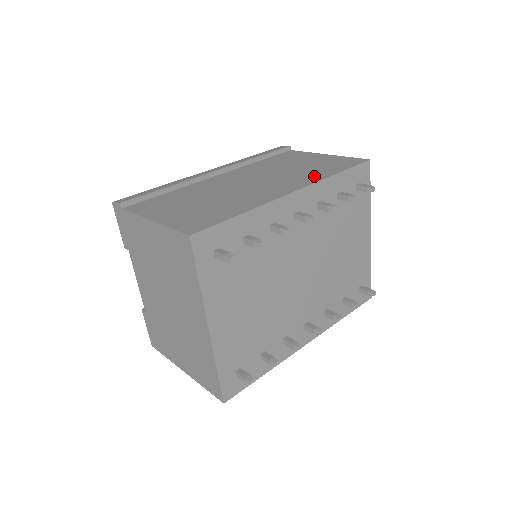
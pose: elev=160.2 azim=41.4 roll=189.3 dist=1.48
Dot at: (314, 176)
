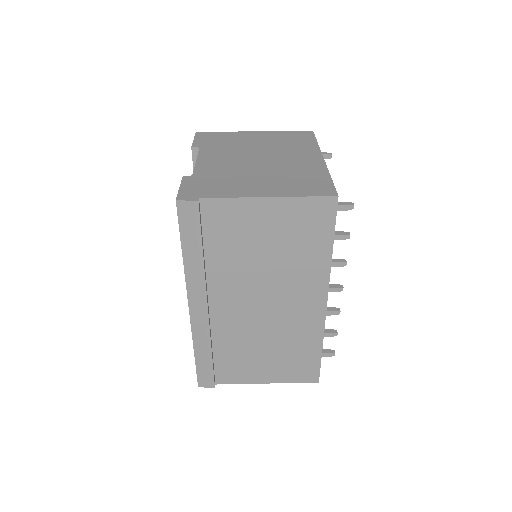
Dot at: (315, 268)
